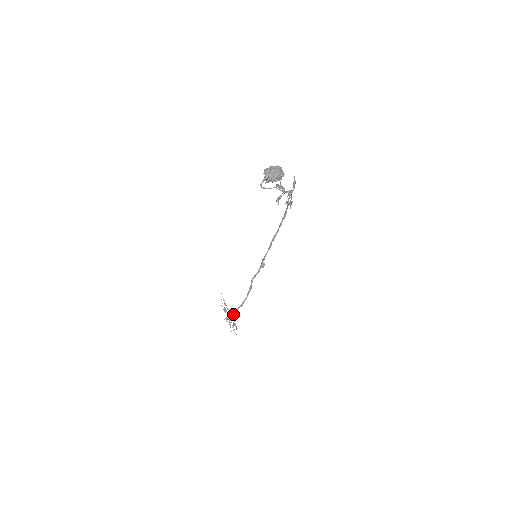
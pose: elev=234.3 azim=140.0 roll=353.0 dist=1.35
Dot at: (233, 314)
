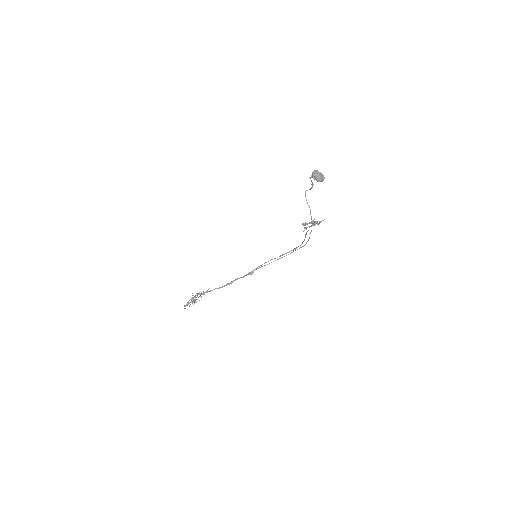
Dot at: (200, 293)
